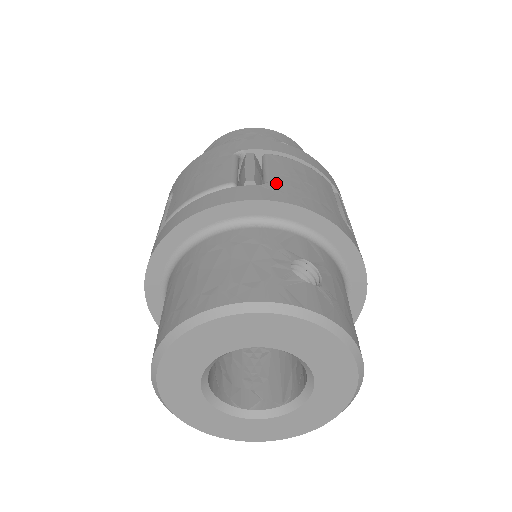
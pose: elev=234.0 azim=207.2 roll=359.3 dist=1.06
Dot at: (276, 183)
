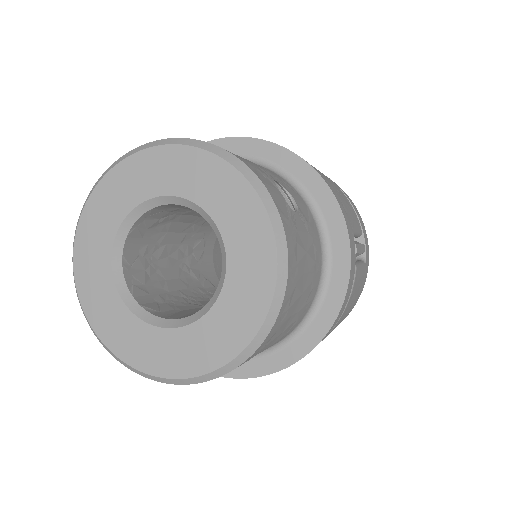
Dot at: occluded
